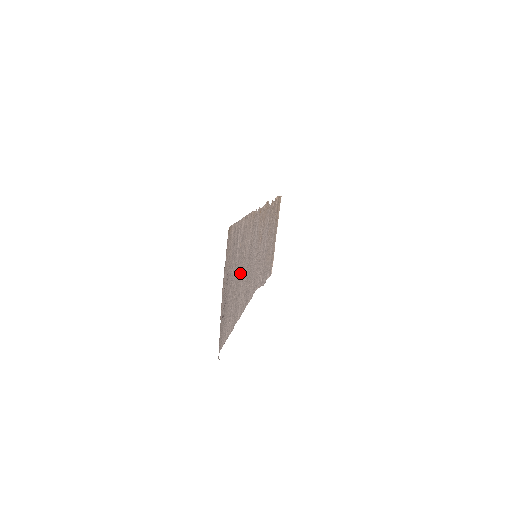
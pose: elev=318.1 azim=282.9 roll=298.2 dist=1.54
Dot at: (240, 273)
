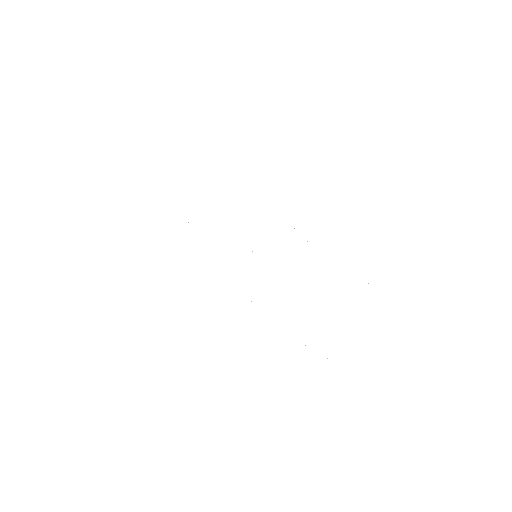
Dot at: occluded
